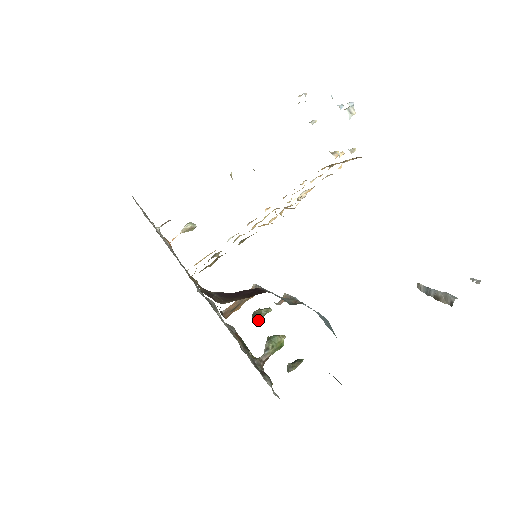
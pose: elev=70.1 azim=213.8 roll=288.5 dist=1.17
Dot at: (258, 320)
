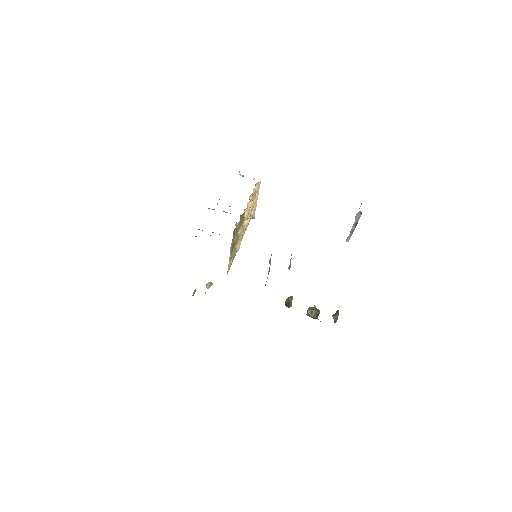
Dot at: (291, 306)
